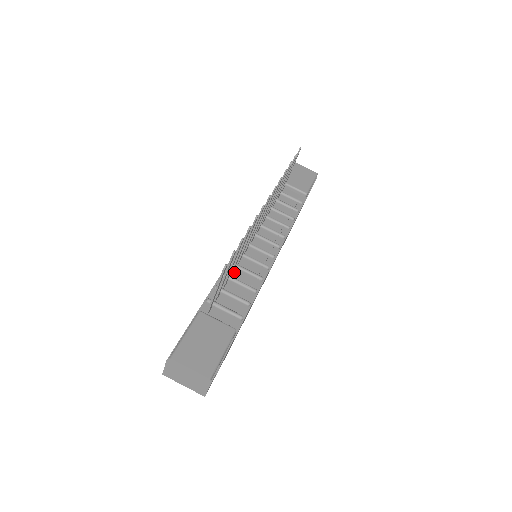
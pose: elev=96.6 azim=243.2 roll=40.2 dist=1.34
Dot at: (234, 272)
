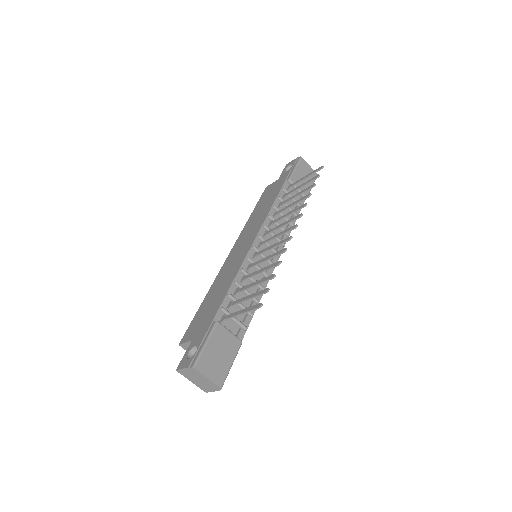
Dot at: (243, 279)
